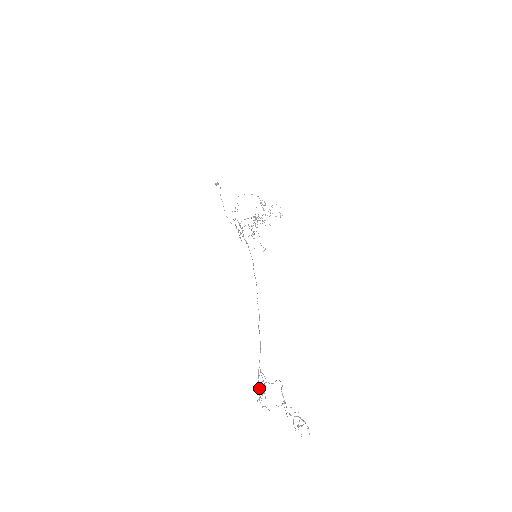
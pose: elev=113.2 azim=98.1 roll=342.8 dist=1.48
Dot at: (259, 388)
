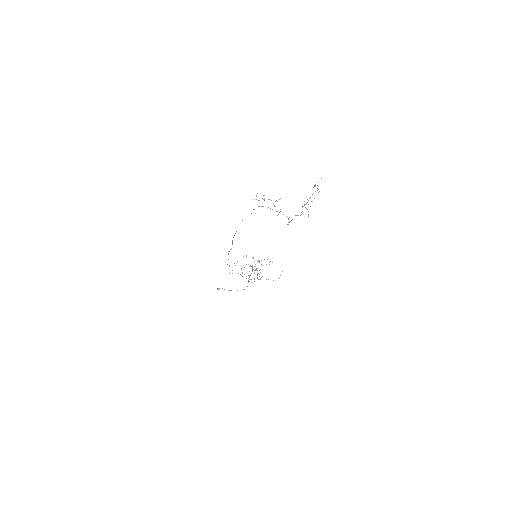
Dot at: occluded
